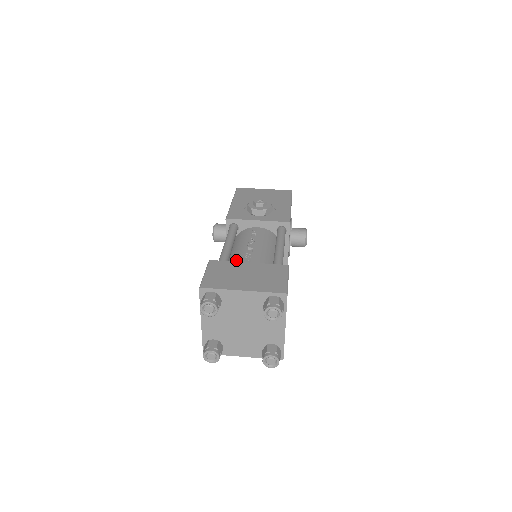
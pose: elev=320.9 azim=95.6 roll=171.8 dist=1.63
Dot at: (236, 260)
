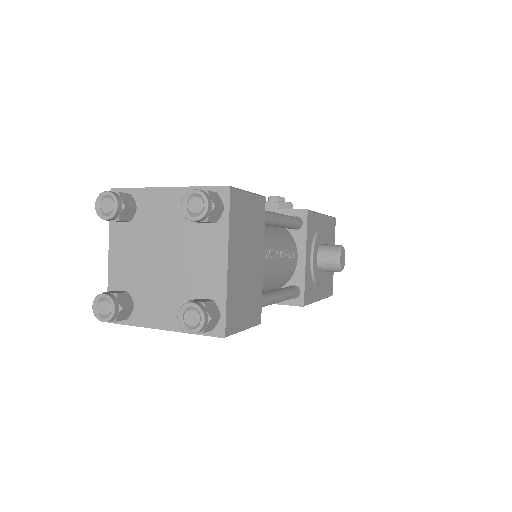
Dot at: occluded
